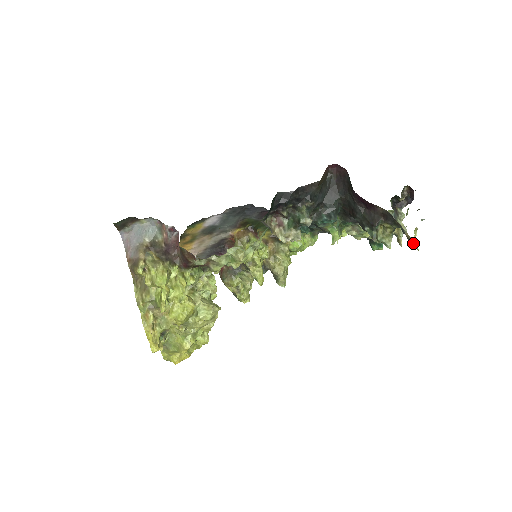
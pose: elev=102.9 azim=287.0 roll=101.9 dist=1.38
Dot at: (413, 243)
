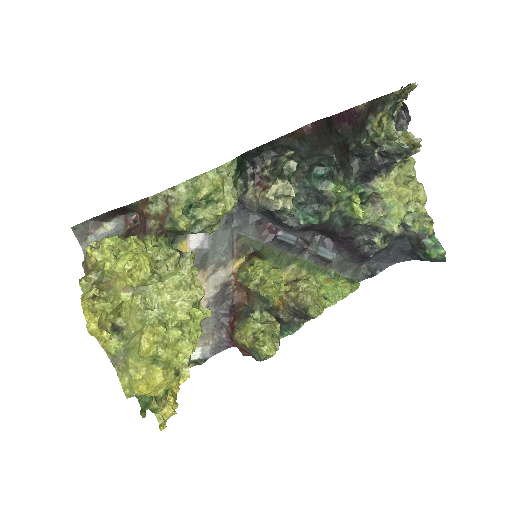
Dot at: (408, 88)
